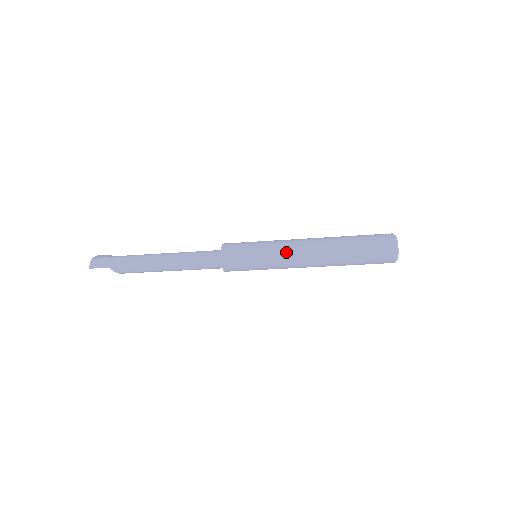
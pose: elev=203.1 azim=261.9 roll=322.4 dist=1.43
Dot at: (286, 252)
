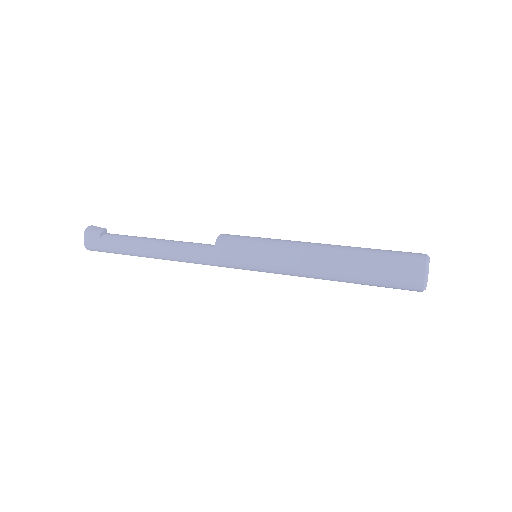
Dot at: (288, 274)
